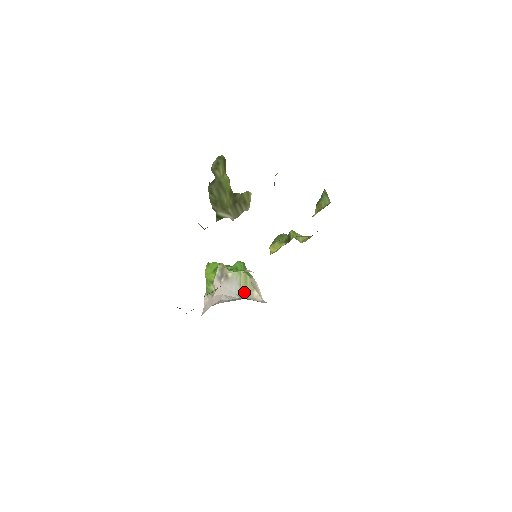
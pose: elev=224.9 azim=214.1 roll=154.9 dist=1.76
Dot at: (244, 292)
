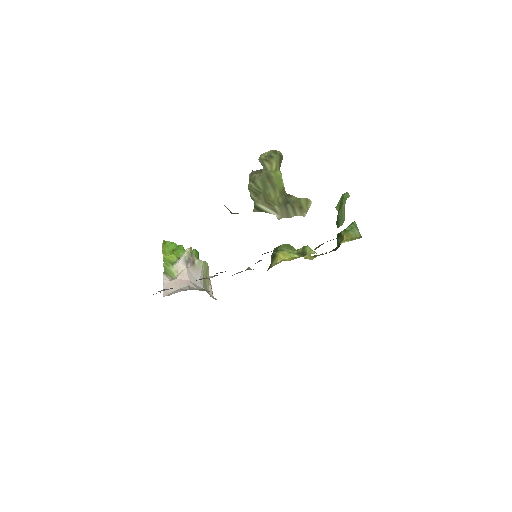
Dot at: (205, 284)
